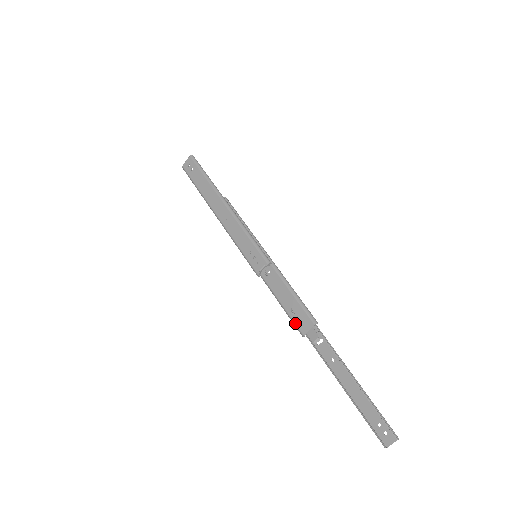
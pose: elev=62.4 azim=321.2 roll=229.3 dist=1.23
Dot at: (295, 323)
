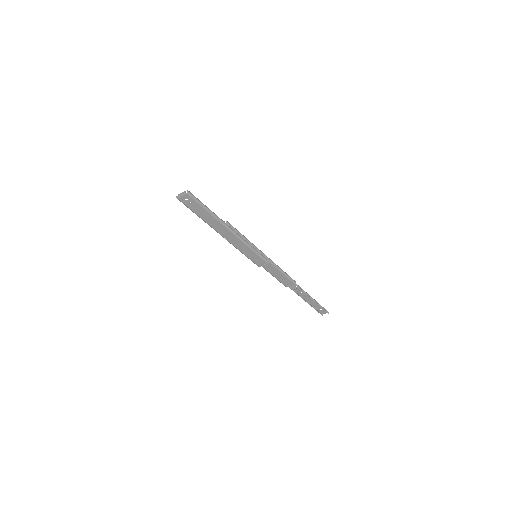
Dot at: (282, 283)
